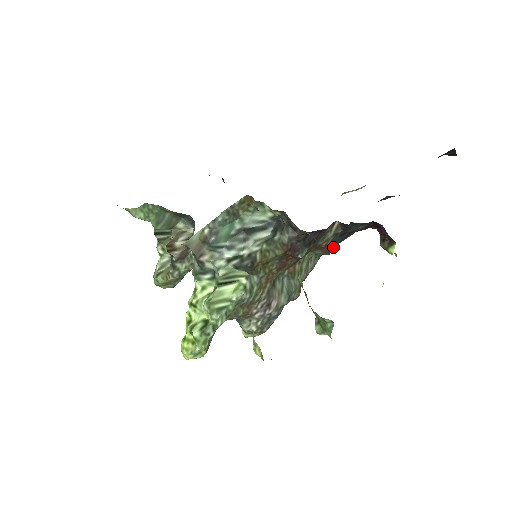
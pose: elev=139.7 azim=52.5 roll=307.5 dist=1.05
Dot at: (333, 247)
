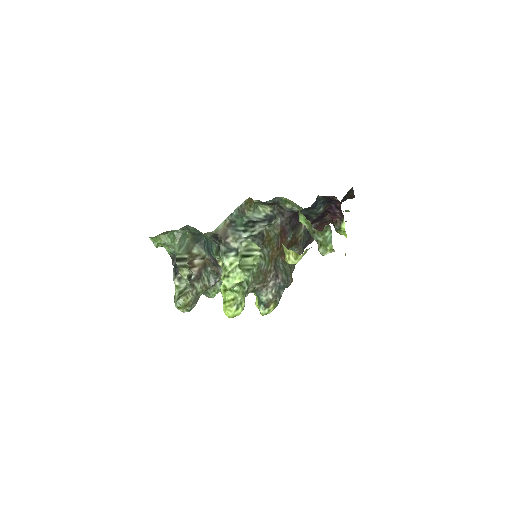
Dot at: (304, 245)
